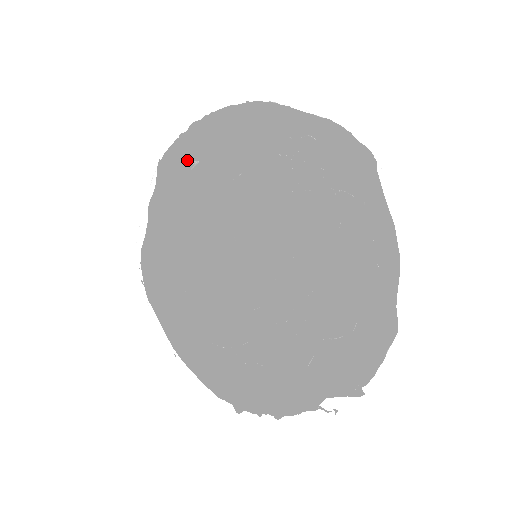
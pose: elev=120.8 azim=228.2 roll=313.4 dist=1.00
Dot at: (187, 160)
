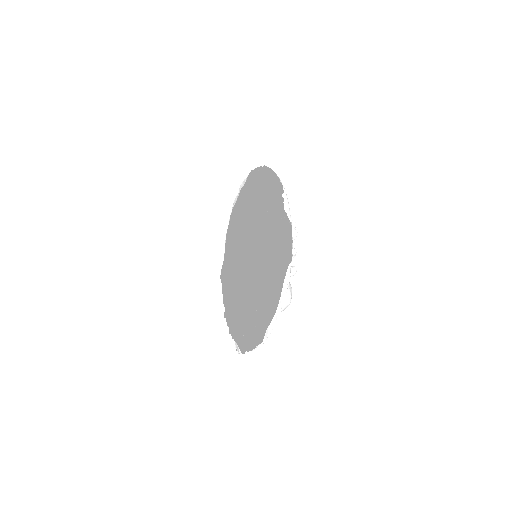
Dot at: (260, 181)
